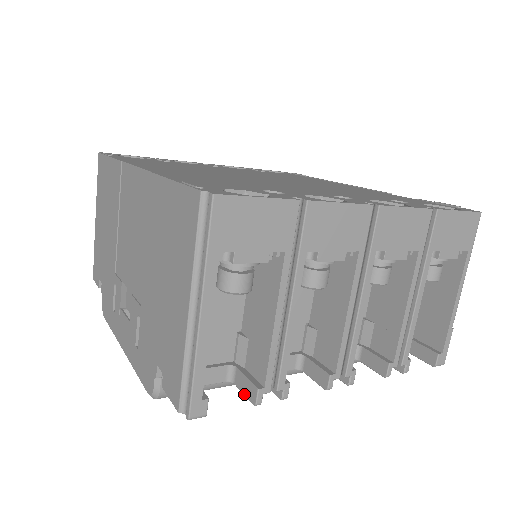
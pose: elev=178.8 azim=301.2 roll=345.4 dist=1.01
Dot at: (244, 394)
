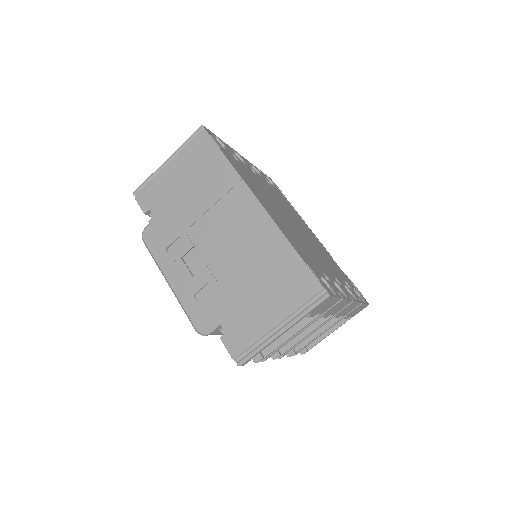
Dot at: occluded
